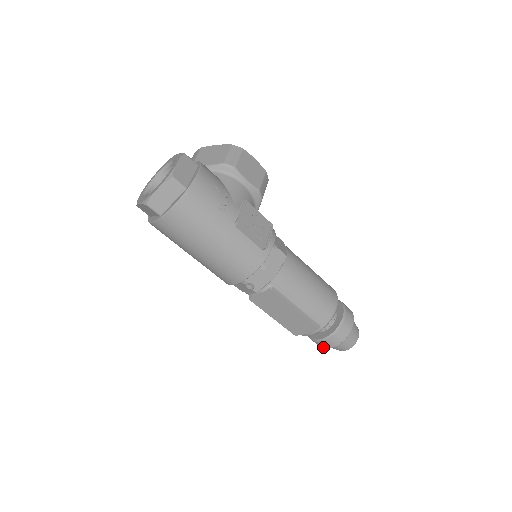
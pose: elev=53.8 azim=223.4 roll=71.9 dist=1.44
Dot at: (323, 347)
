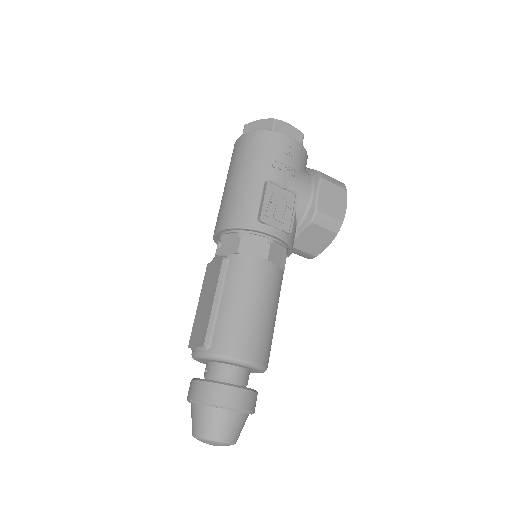
Dot at: (188, 396)
